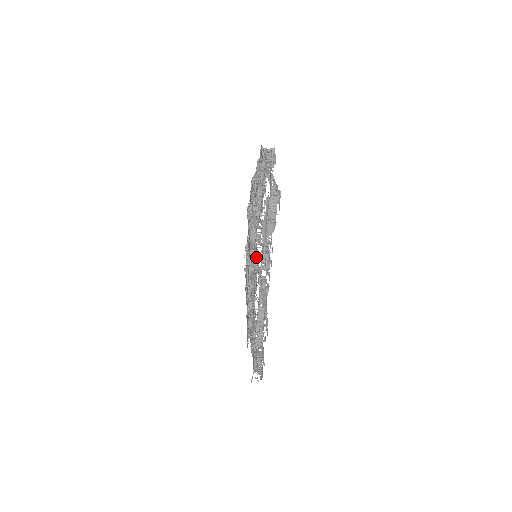
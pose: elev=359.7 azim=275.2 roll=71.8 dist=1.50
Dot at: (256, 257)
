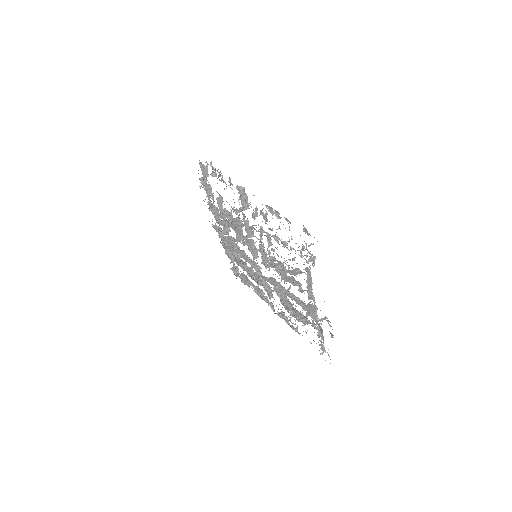
Dot at: (268, 289)
